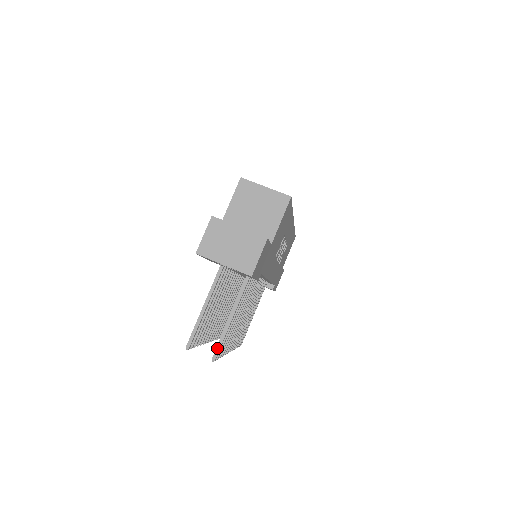
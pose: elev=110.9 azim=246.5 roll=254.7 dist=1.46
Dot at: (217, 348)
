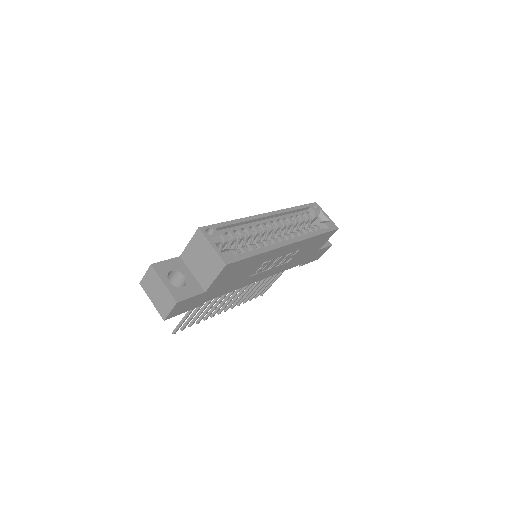
Dot at: (176, 328)
